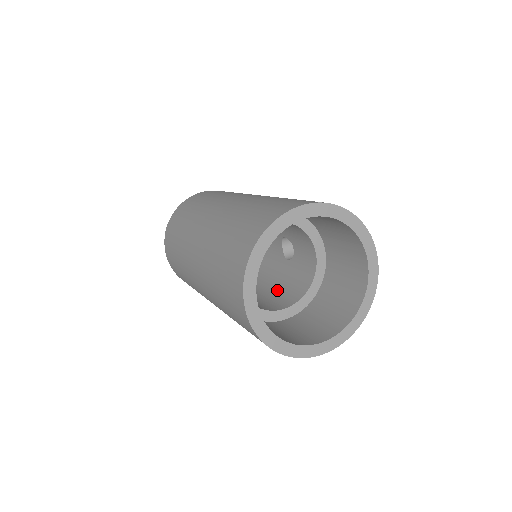
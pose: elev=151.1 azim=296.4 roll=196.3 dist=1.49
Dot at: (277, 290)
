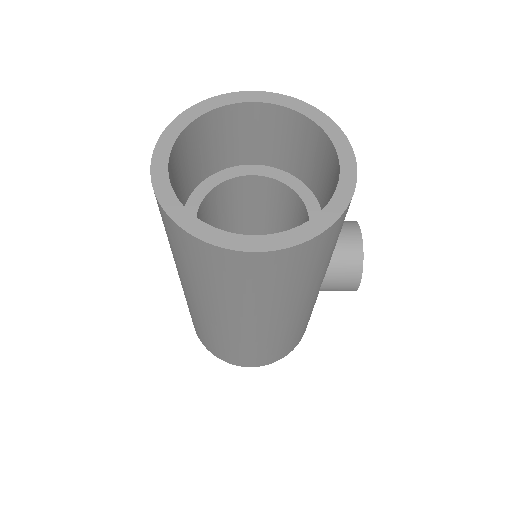
Dot at: occluded
